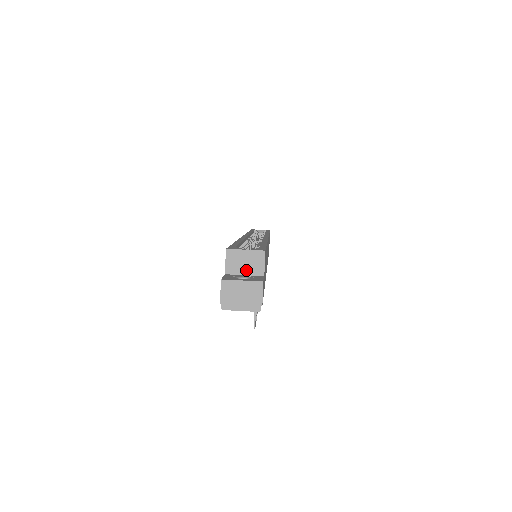
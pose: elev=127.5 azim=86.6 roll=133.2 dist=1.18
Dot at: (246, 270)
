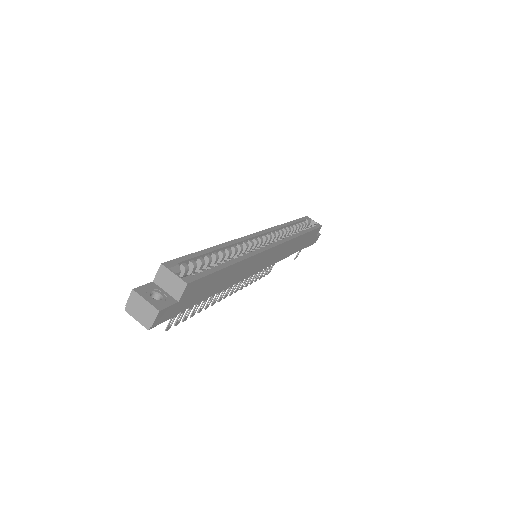
Dot at: (168, 289)
